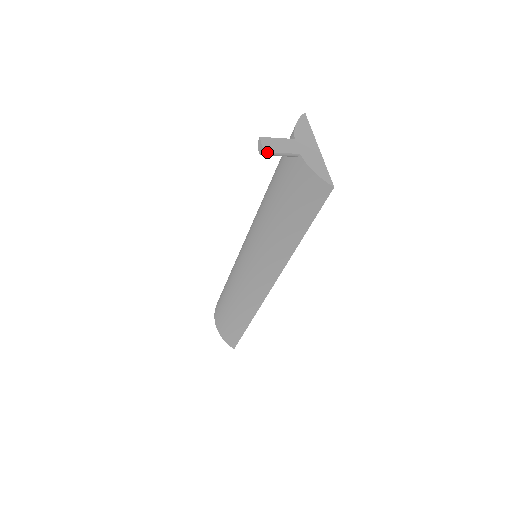
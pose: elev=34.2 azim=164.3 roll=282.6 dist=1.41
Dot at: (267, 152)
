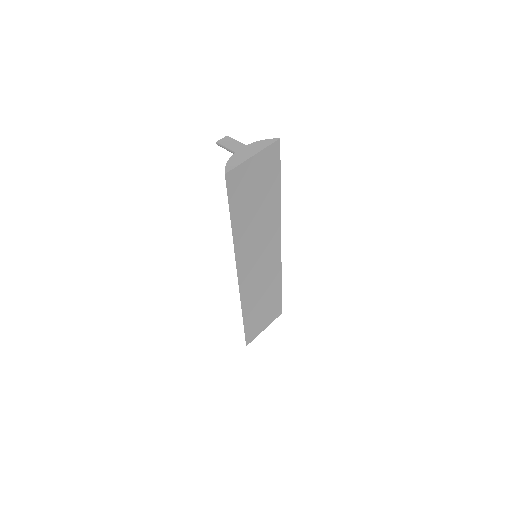
Dot at: (218, 143)
